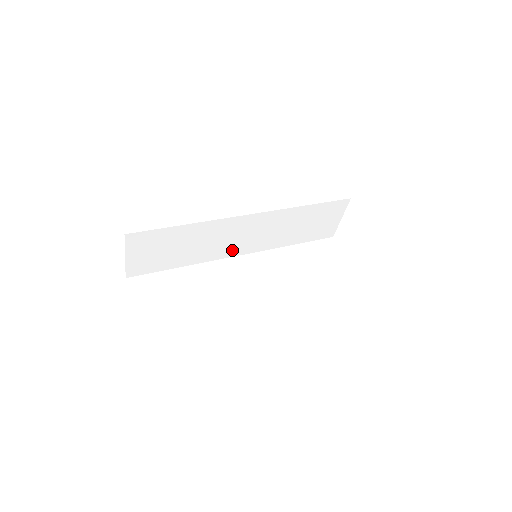
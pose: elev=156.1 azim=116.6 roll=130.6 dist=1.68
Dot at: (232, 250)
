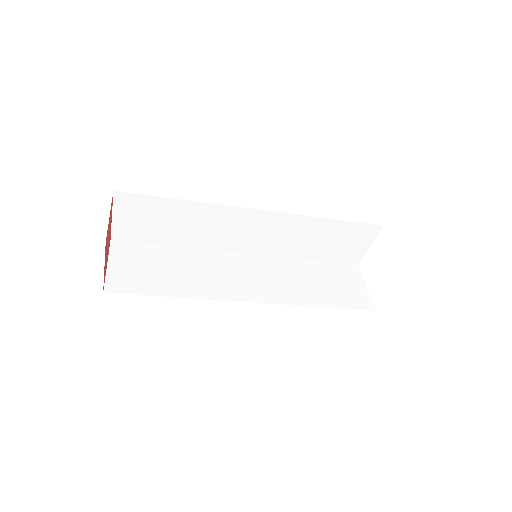
Dot at: (238, 293)
